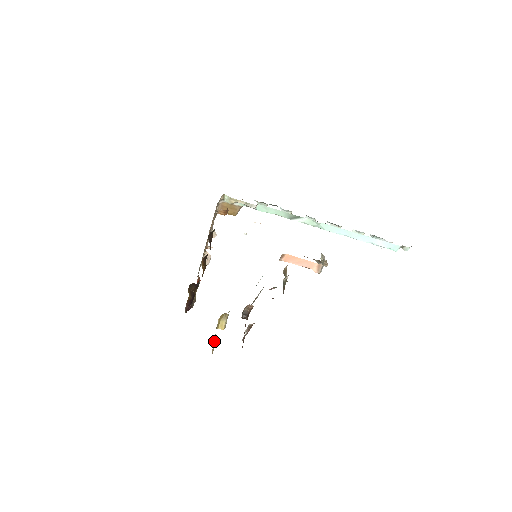
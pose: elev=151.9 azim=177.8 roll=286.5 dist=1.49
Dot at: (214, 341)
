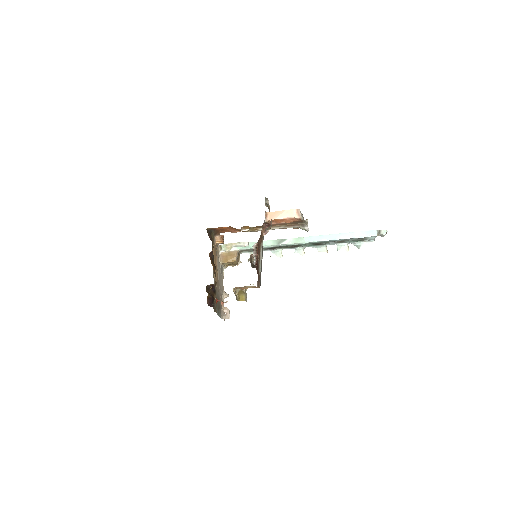
Dot at: occluded
